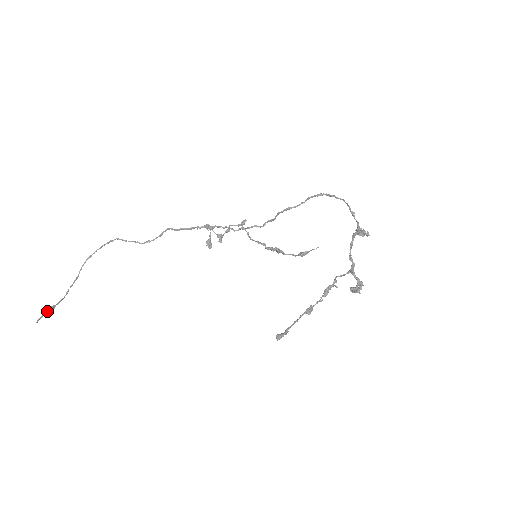
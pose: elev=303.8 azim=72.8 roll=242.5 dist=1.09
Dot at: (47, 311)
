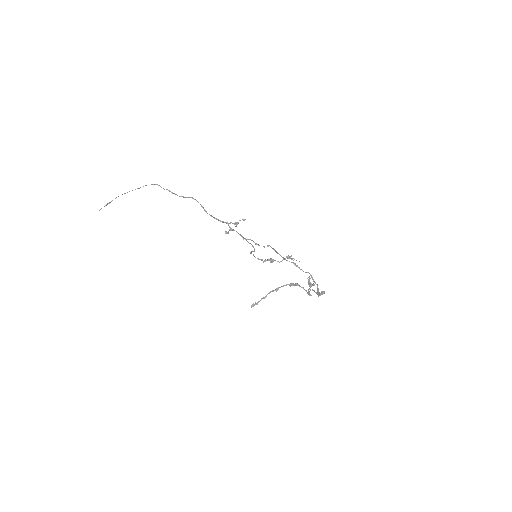
Dot at: (106, 205)
